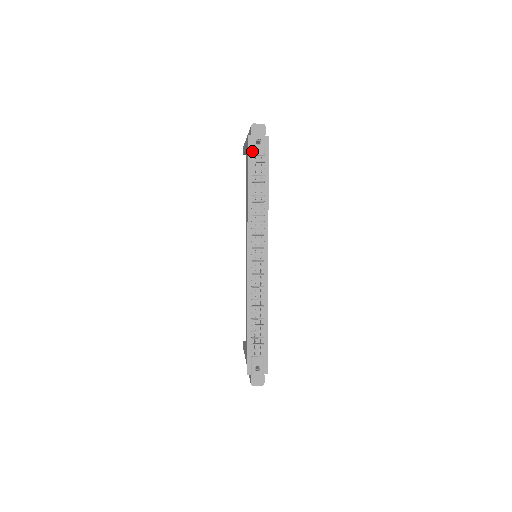
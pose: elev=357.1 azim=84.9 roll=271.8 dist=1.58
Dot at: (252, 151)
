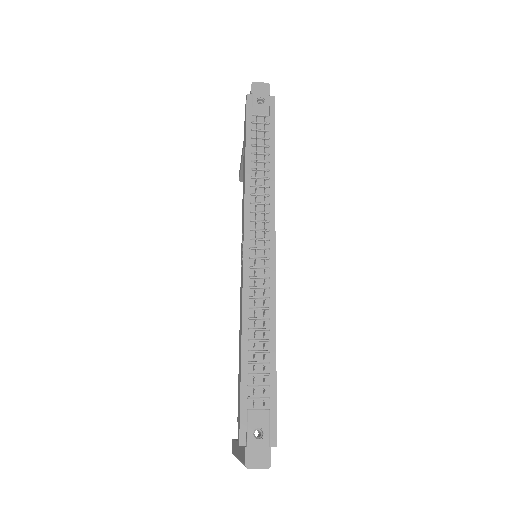
Dot at: (252, 110)
